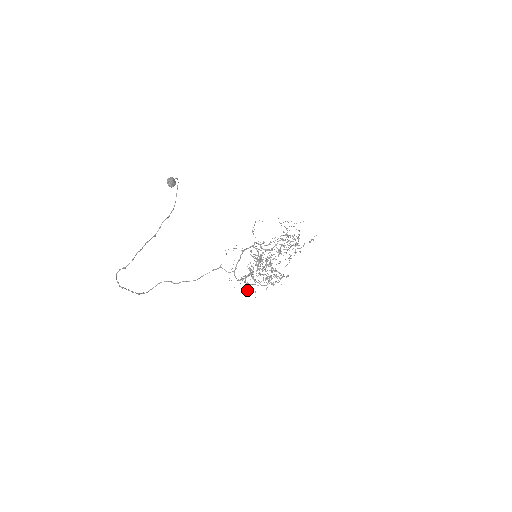
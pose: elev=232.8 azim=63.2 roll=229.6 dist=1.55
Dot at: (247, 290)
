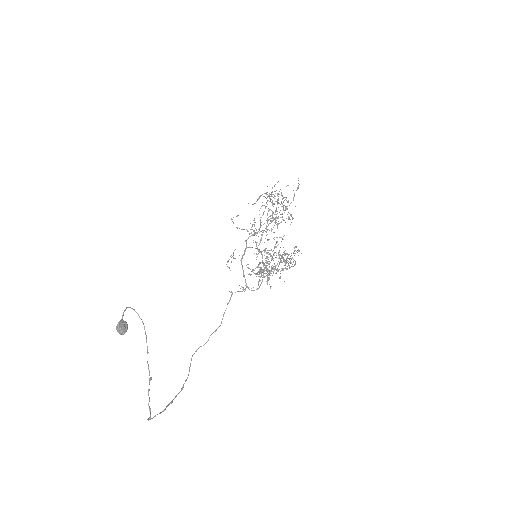
Dot at: (272, 275)
